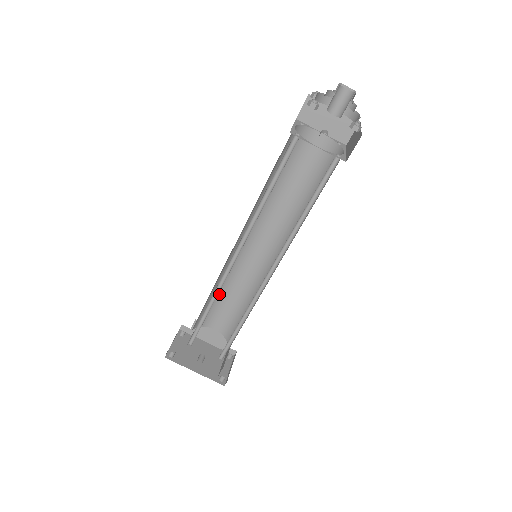
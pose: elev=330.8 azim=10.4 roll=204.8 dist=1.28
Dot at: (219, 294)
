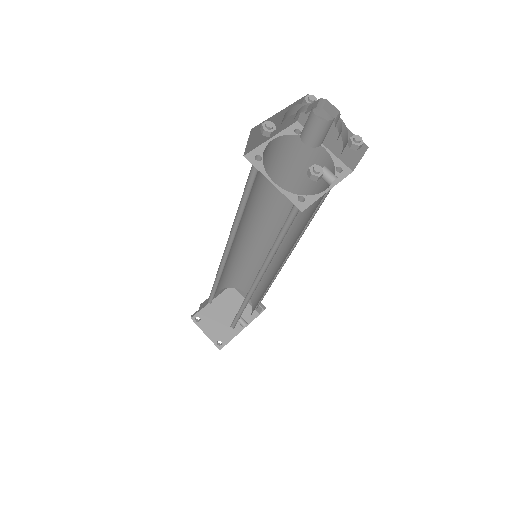
Dot at: (217, 284)
